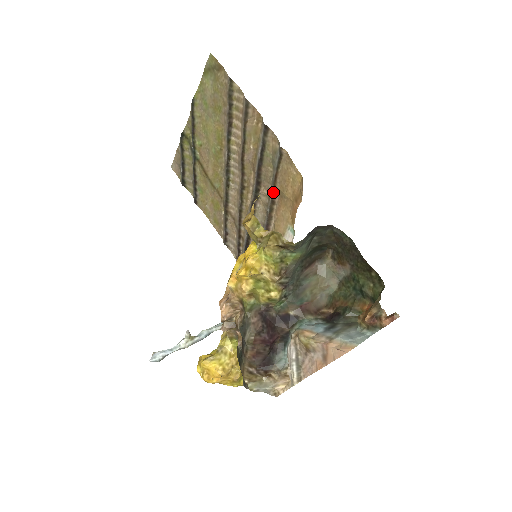
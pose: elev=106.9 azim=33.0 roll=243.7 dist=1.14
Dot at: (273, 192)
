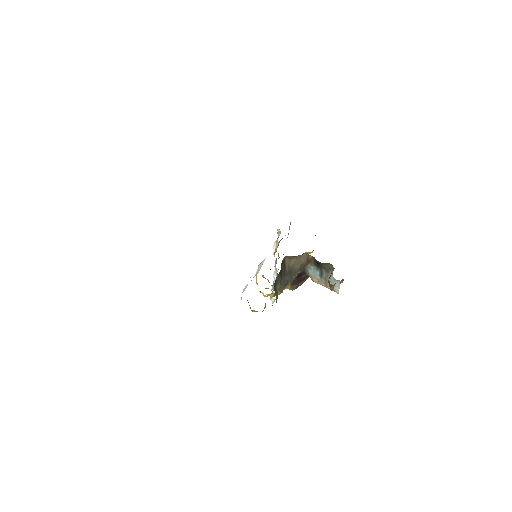
Dot at: occluded
